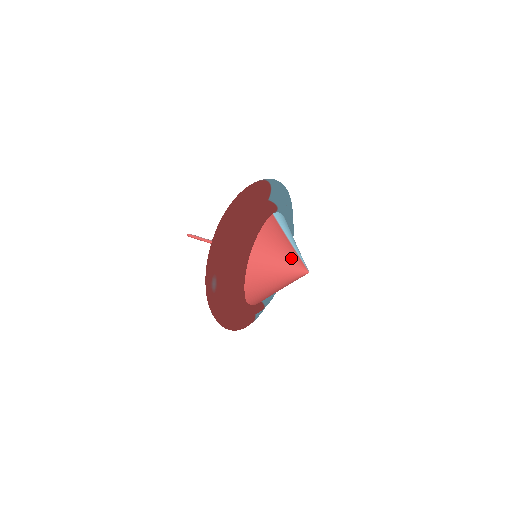
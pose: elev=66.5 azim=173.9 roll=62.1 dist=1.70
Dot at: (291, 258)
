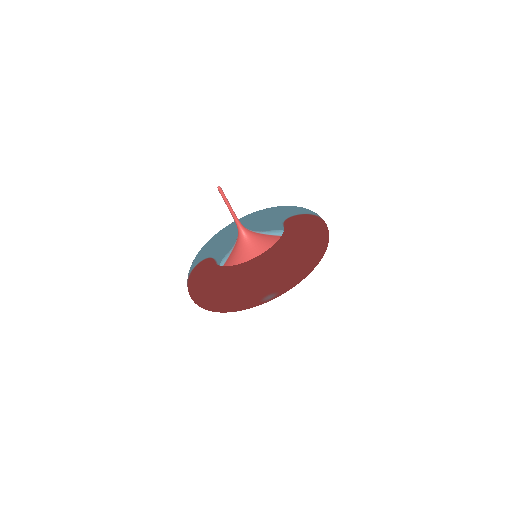
Dot at: occluded
